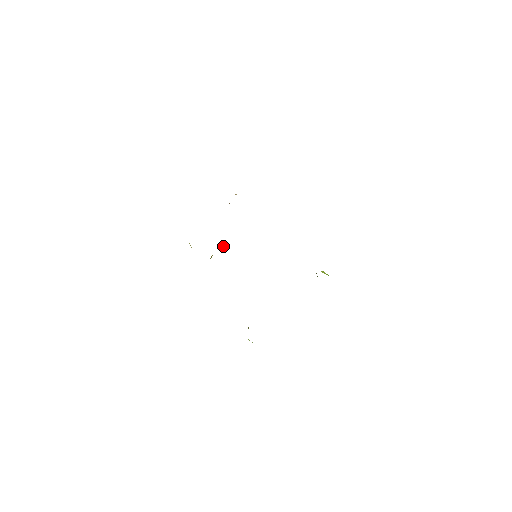
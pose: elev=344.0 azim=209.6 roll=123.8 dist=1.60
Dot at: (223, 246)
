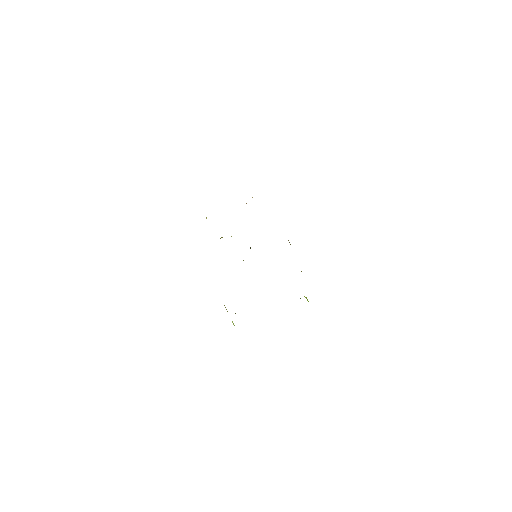
Dot at: occluded
